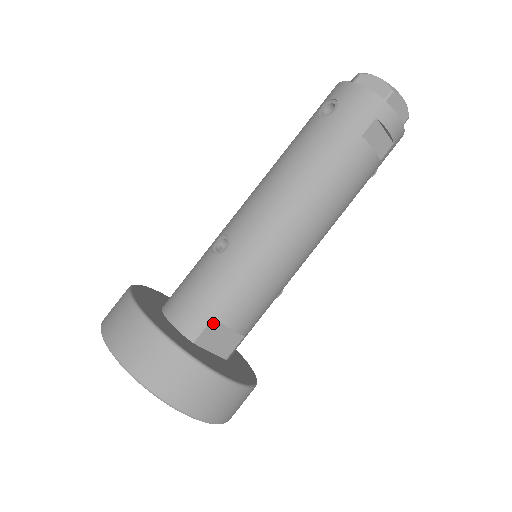
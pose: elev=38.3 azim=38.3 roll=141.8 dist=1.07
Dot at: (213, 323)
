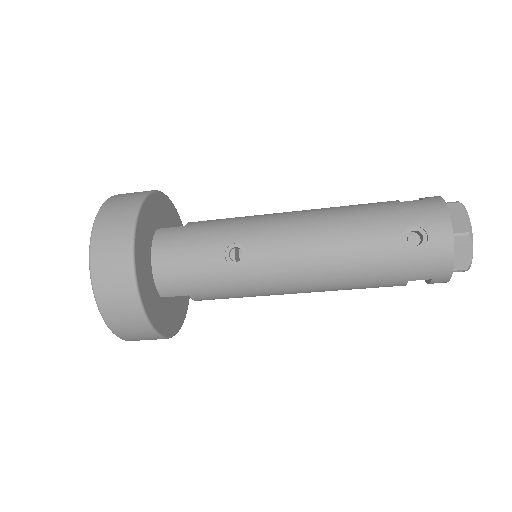
Dot at: (186, 295)
